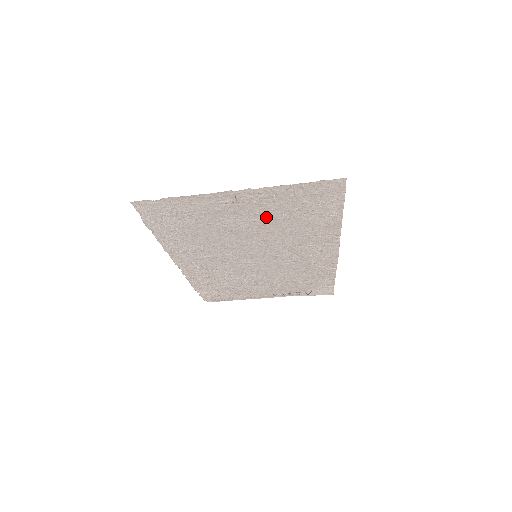
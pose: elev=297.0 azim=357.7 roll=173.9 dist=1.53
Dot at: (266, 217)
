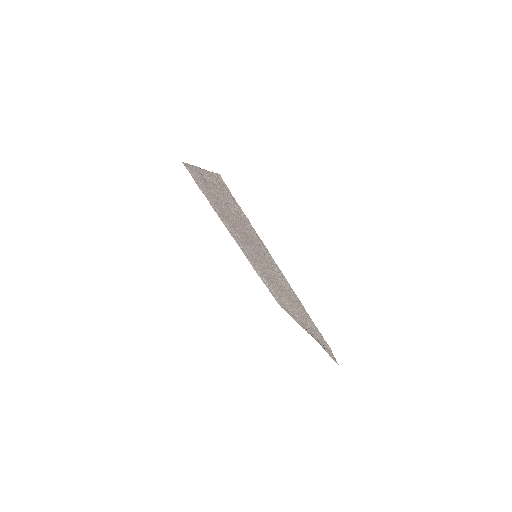
Dot at: occluded
